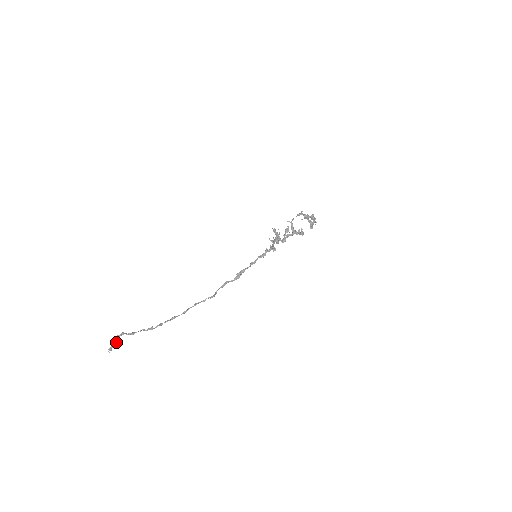
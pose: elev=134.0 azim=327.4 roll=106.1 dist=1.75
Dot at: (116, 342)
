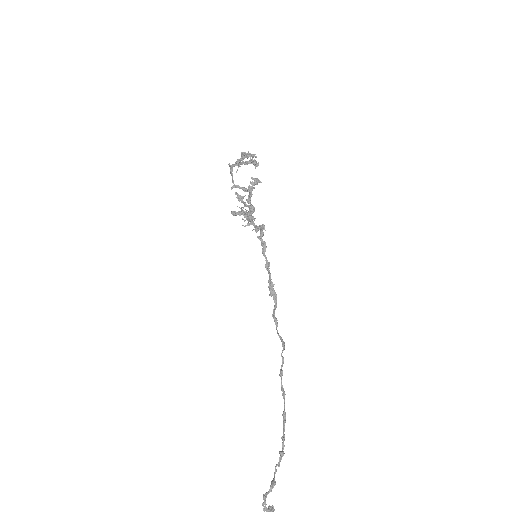
Dot at: out of frame
